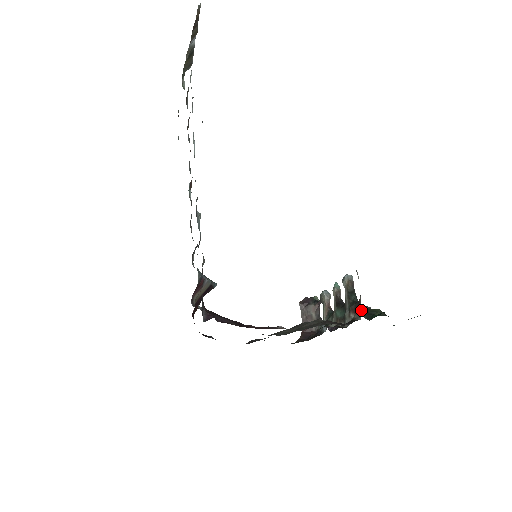
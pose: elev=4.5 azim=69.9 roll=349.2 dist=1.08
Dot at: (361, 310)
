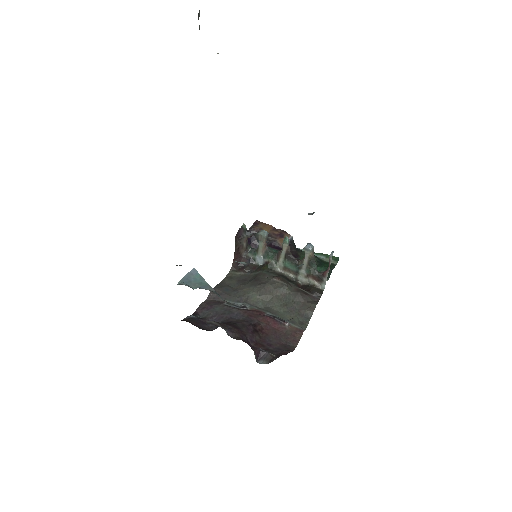
Dot at: occluded
